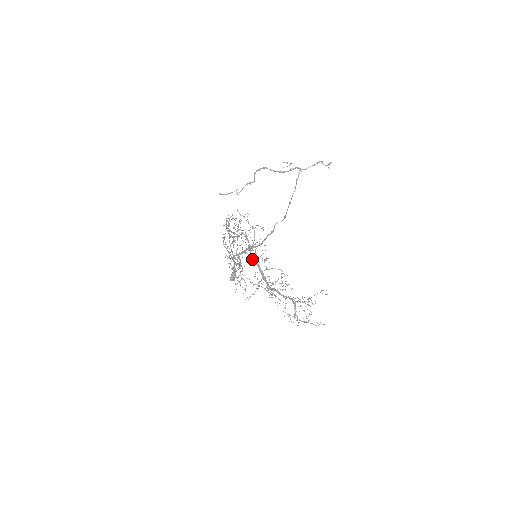
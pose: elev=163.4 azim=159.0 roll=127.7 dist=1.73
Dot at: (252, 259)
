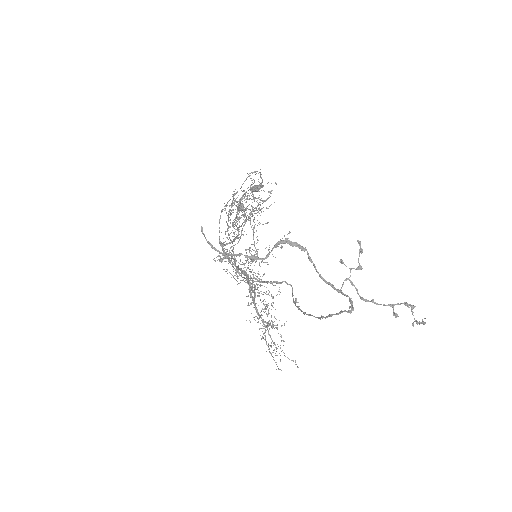
Dot at: (239, 269)
